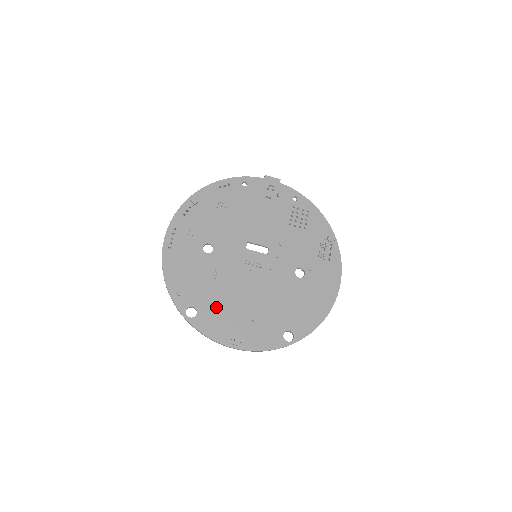
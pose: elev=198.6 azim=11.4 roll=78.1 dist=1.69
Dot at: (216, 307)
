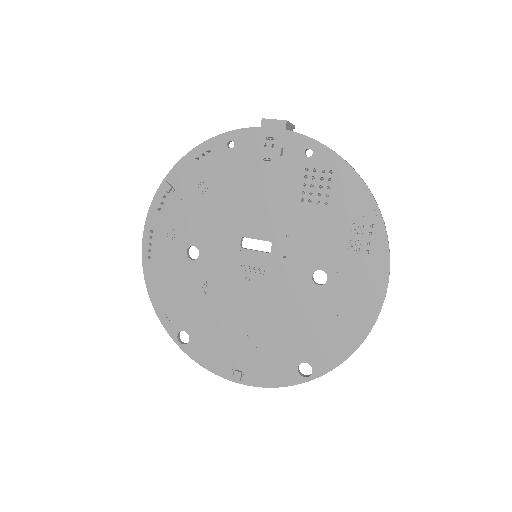
Dot at: (210, 331)
